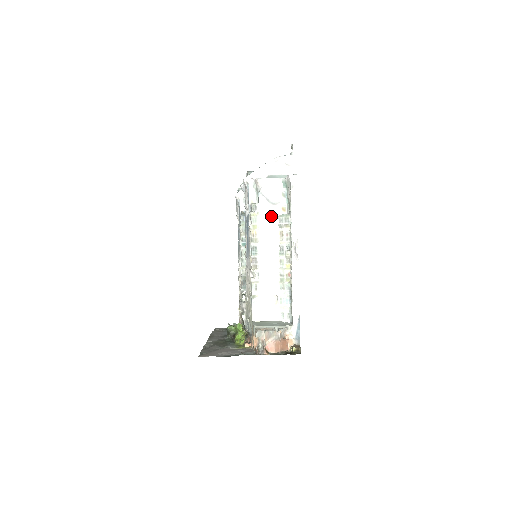
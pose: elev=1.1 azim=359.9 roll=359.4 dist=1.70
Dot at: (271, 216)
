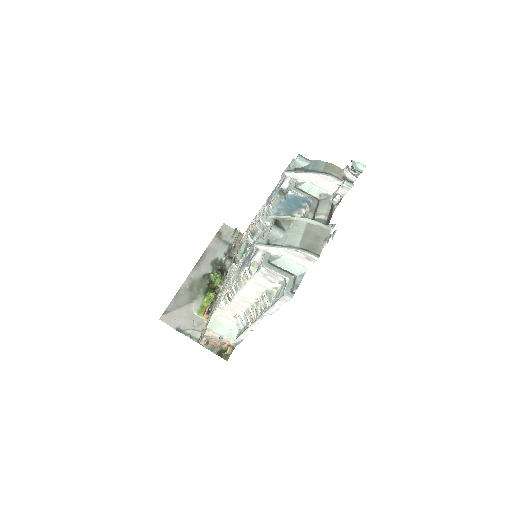
Dot at: (260, 286)
